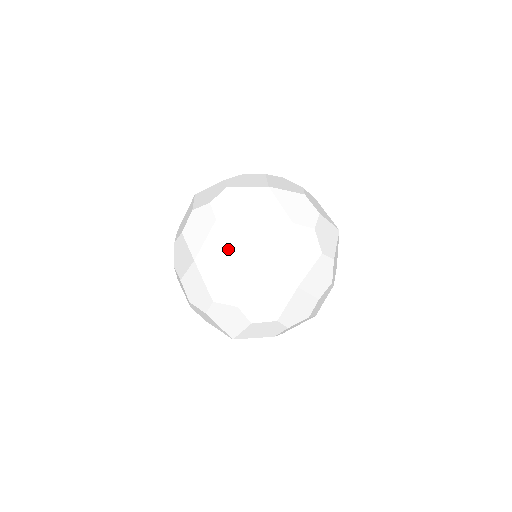
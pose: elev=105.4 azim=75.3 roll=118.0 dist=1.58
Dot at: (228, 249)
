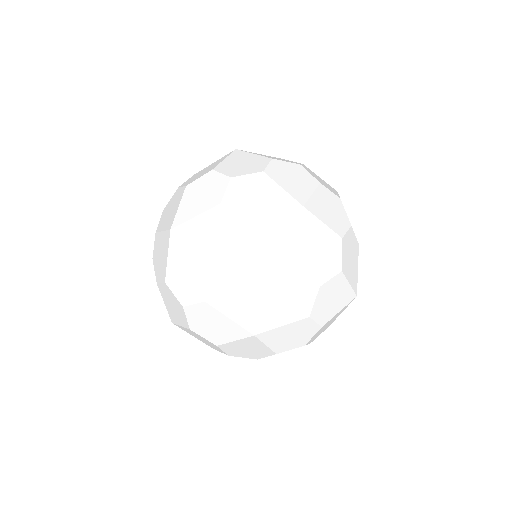
Dot at: (204, 342)
